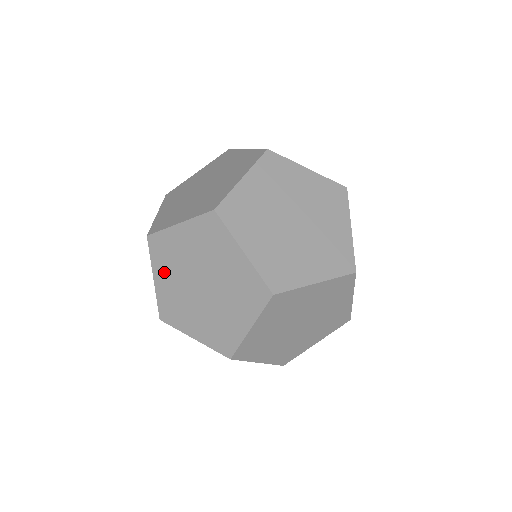
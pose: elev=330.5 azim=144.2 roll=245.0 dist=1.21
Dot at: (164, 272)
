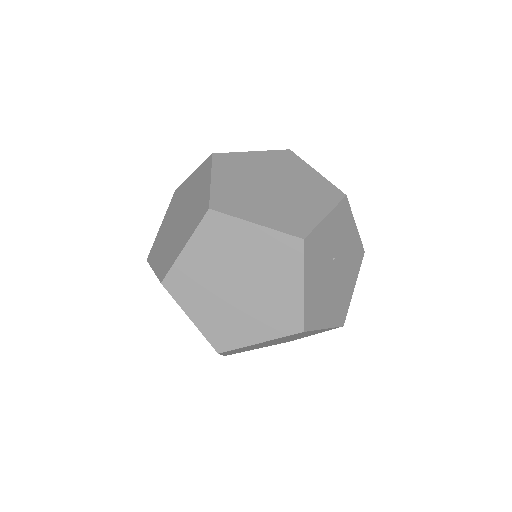
Dot at: occluded
